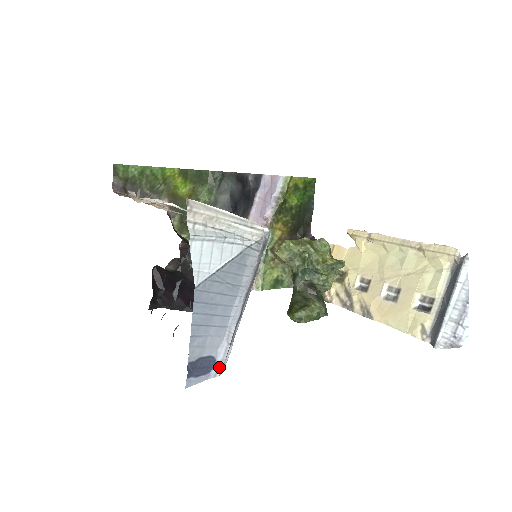
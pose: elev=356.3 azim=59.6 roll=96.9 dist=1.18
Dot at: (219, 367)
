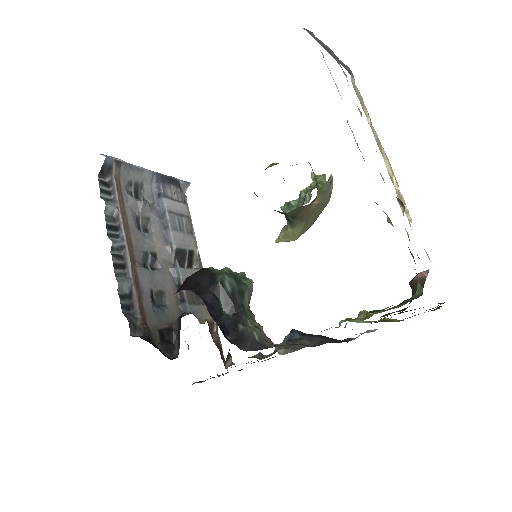
Dot at: occluded
